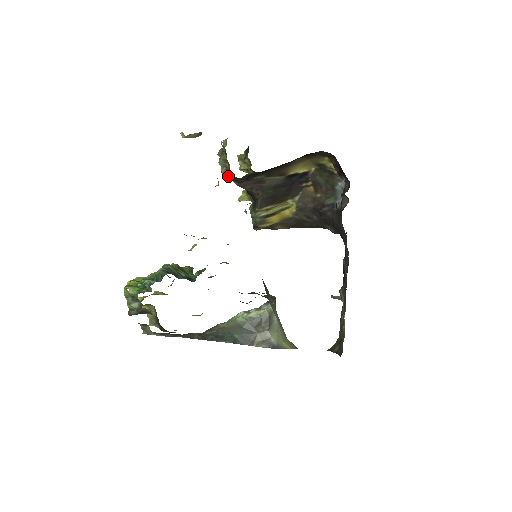
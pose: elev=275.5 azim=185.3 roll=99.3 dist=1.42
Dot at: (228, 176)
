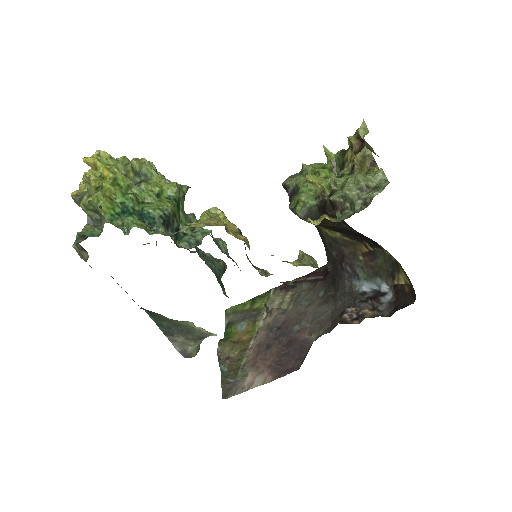
Dot at: (333, 204)
